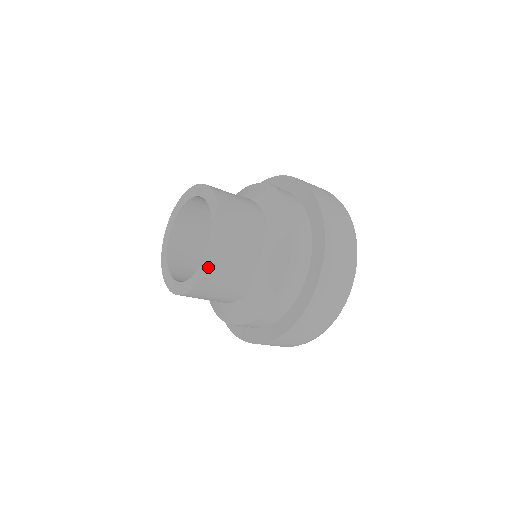
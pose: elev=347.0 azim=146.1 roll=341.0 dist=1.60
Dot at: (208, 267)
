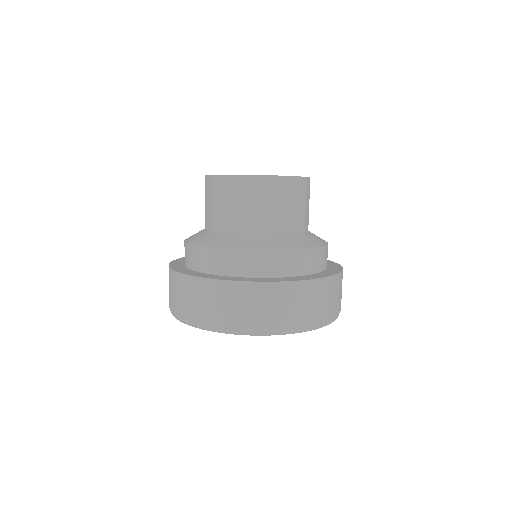
Dot at: (309, 177)
